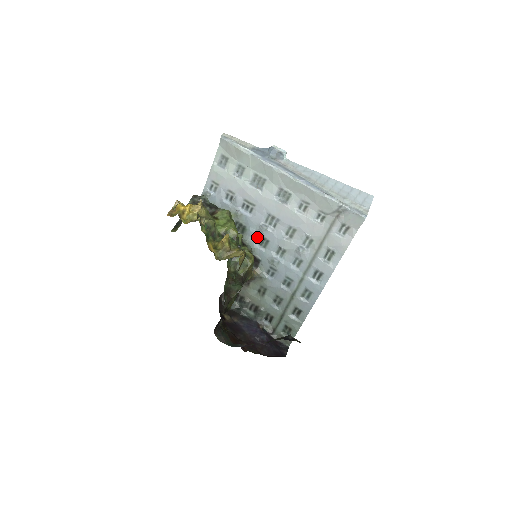
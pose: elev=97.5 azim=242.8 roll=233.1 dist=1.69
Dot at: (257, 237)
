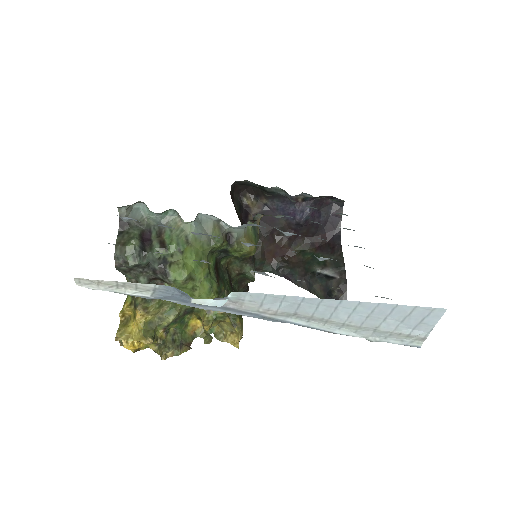
Dot at: occluded
